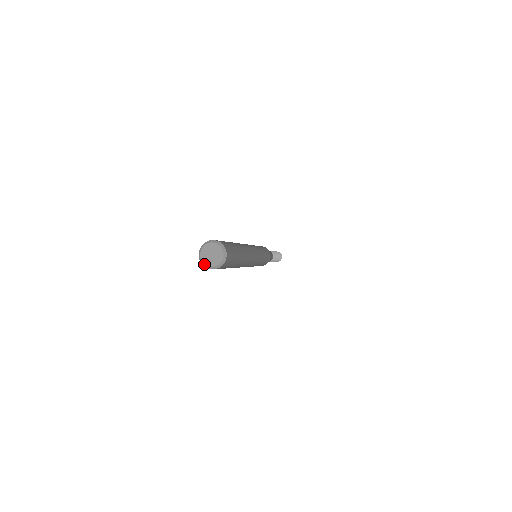
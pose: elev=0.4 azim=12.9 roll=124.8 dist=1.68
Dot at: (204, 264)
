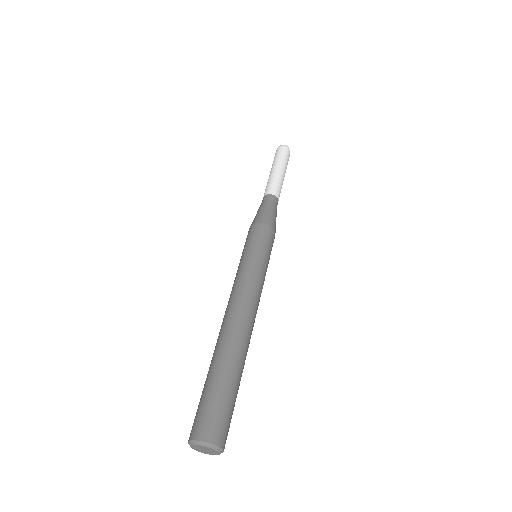
Dot at: (190, 446)
